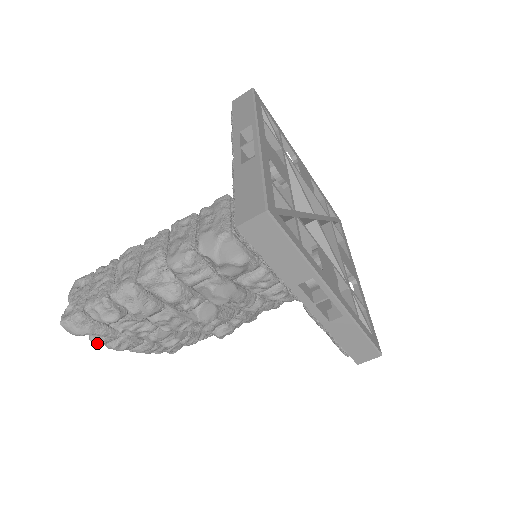
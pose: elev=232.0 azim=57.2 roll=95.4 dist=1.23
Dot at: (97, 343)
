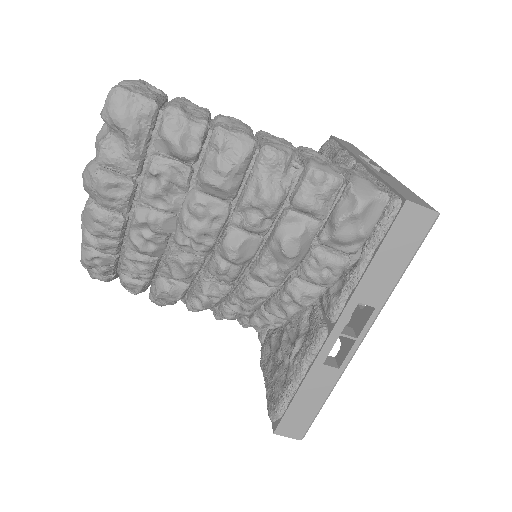
Dot at: (102, 155)
